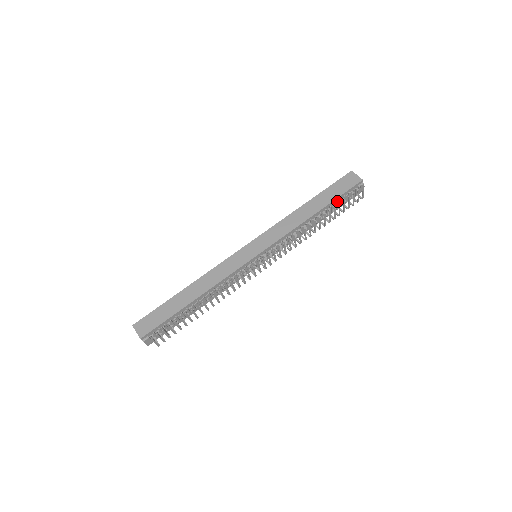
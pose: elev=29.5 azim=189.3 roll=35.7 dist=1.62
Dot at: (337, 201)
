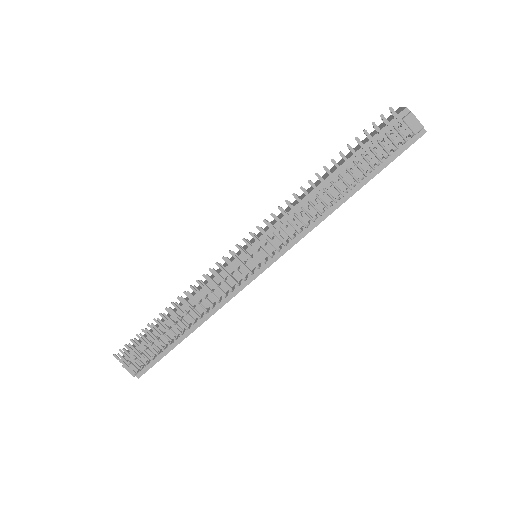
Dot at: occluded
